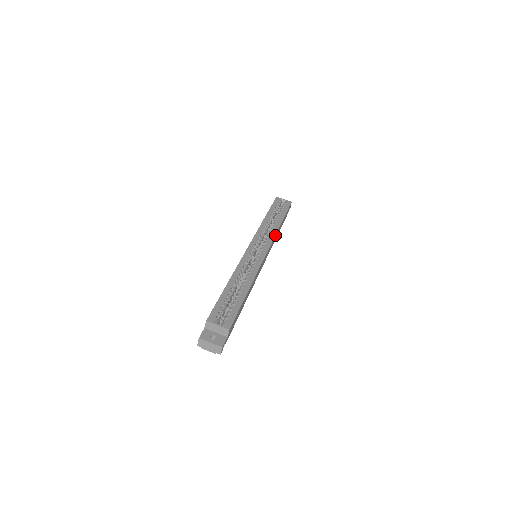
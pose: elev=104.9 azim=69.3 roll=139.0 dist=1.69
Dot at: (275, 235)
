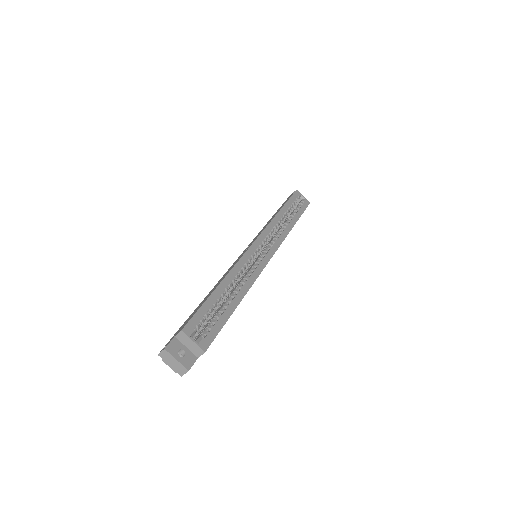
Dot at: (284, 239)
